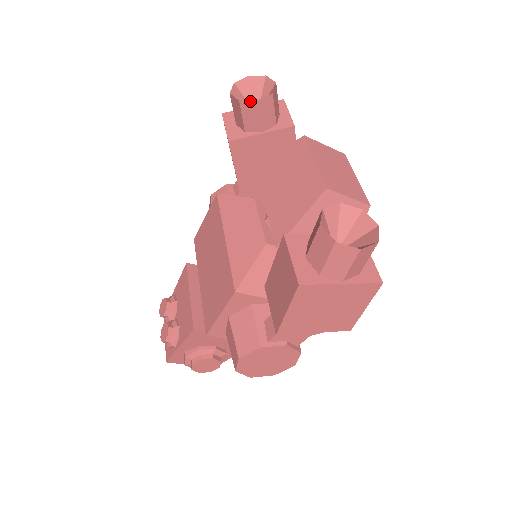
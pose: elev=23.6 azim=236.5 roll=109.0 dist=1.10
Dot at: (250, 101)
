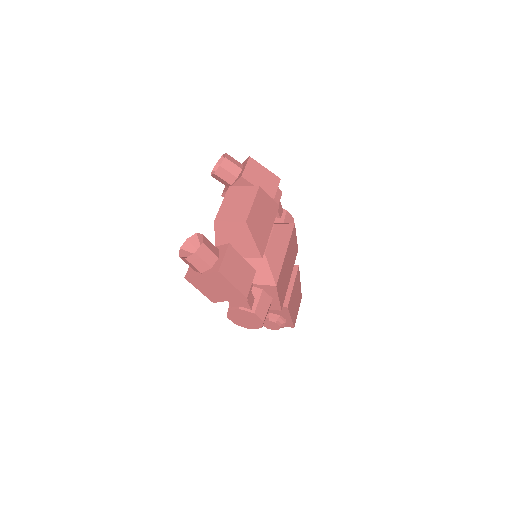
Dot at: (213, 174)
